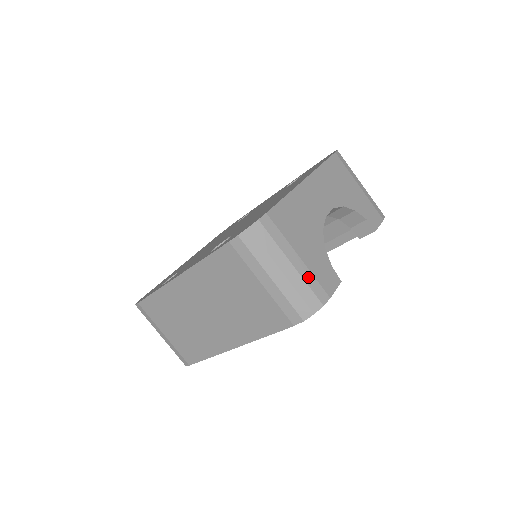
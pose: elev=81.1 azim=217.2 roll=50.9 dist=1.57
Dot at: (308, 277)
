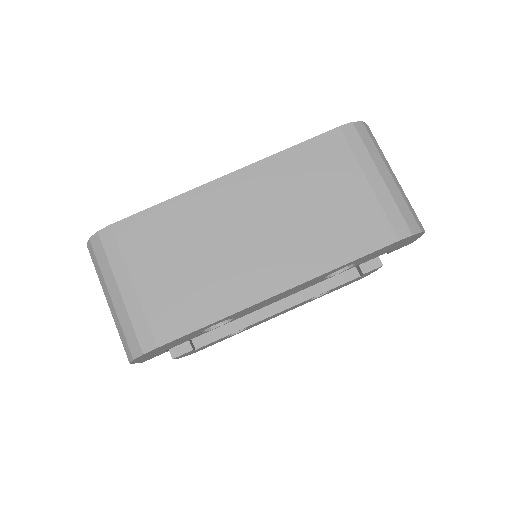
Dot at: occluded
